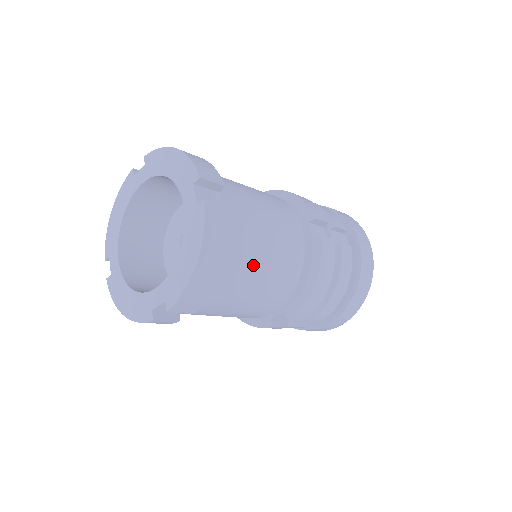
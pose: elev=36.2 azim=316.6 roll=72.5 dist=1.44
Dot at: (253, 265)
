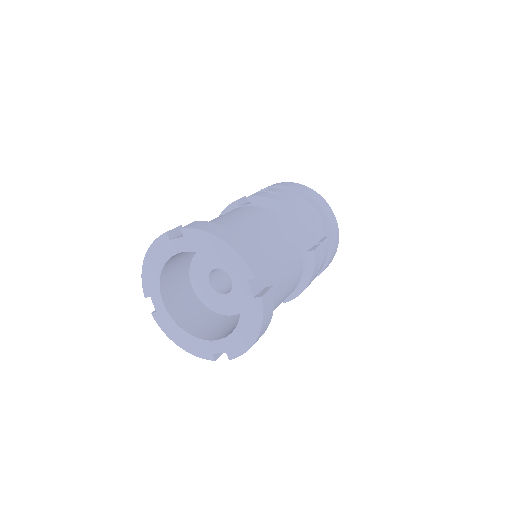
Dot at: (278, 303)
